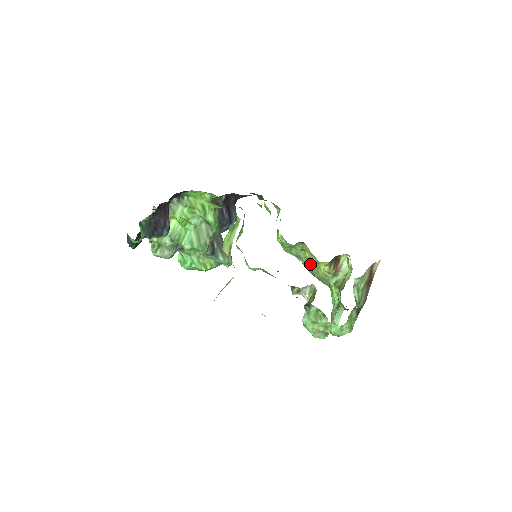
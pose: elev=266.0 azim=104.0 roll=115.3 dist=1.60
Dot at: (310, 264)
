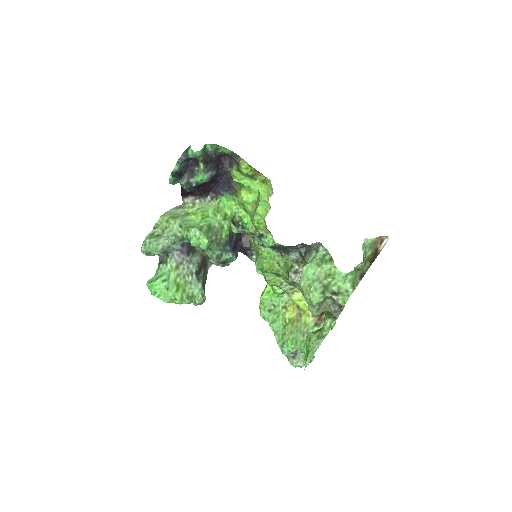
Dot at: (299, 295)
